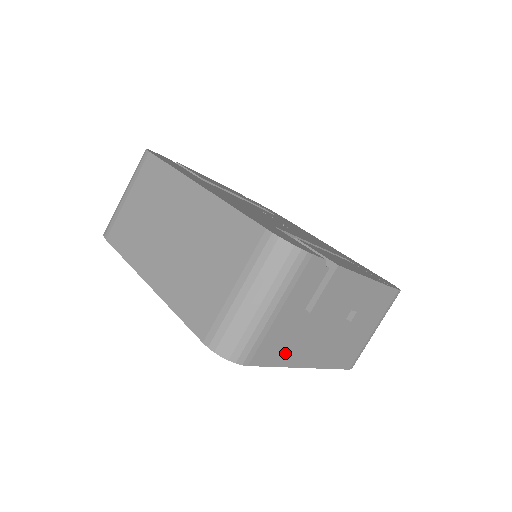
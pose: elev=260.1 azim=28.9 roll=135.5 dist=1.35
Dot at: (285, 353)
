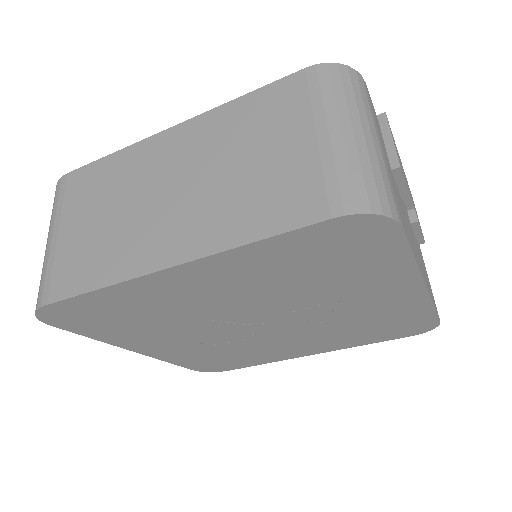
Dot at: (409, 237)
